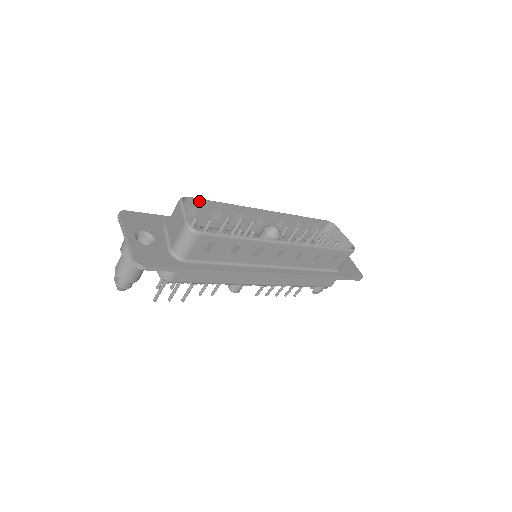
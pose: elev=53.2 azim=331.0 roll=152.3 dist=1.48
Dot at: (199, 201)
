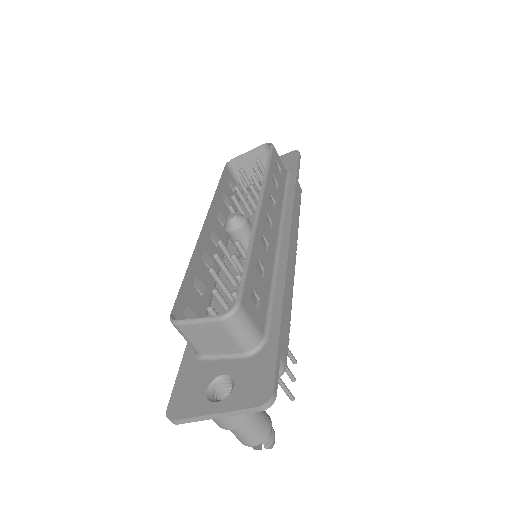
Dot at: (179, 301)
